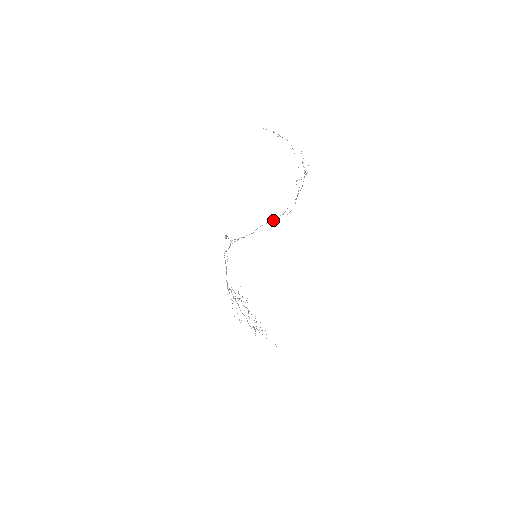
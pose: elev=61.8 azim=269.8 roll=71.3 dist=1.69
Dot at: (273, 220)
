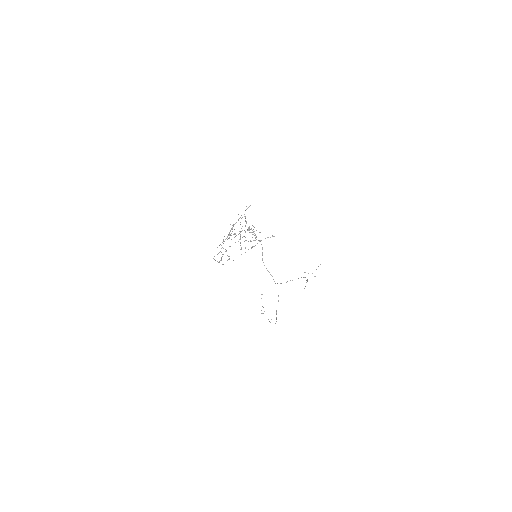
Dot at: (271, 275)
